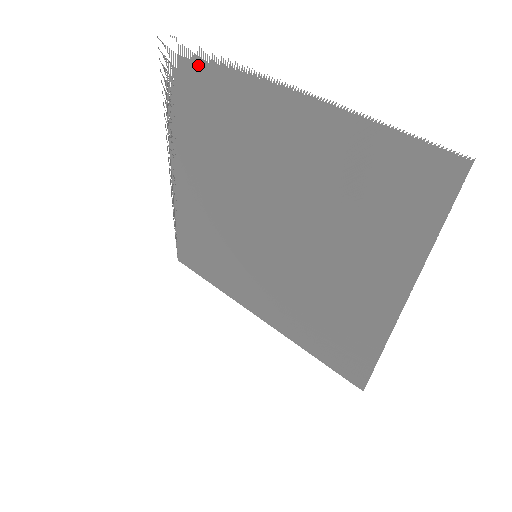
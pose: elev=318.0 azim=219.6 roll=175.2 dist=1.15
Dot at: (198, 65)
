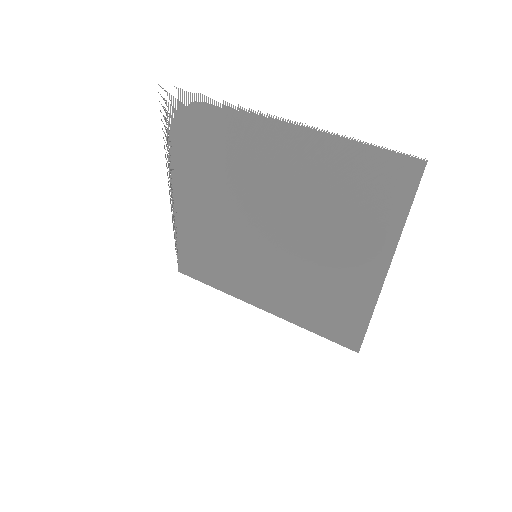
Dot at: (197, 107)
